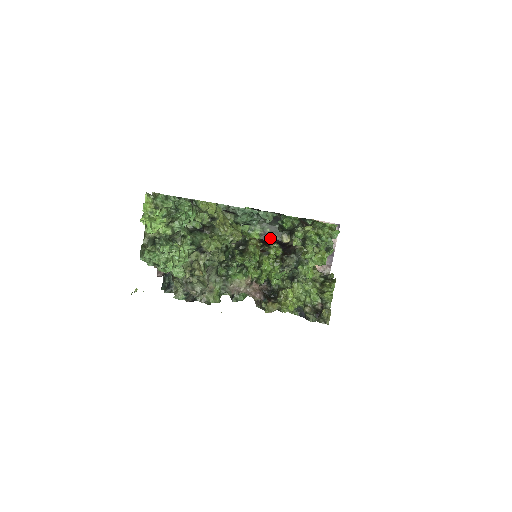
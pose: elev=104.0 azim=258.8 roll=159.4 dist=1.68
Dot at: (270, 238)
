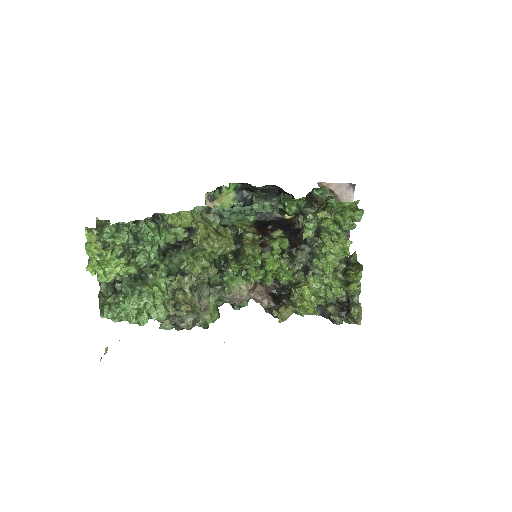
Dot at: (268, 216)
